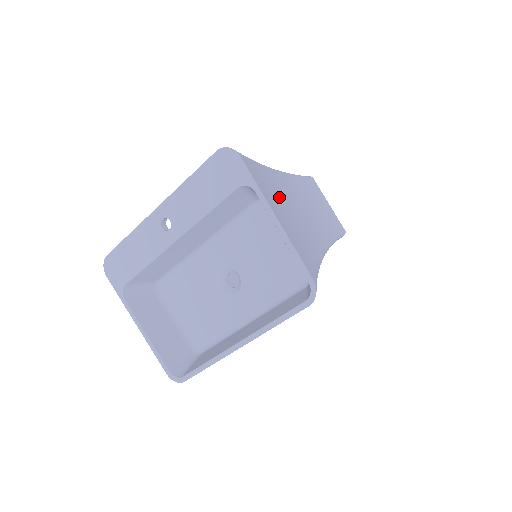
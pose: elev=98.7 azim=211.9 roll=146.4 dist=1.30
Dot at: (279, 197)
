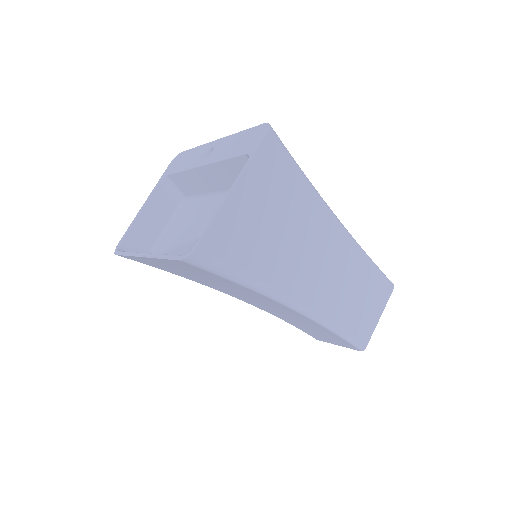
Dot at: (287, 211)
